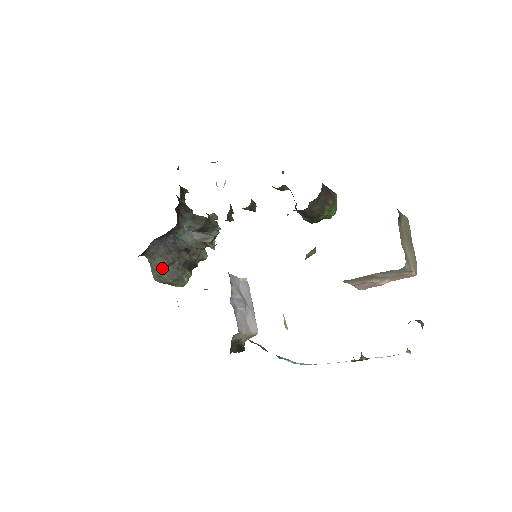
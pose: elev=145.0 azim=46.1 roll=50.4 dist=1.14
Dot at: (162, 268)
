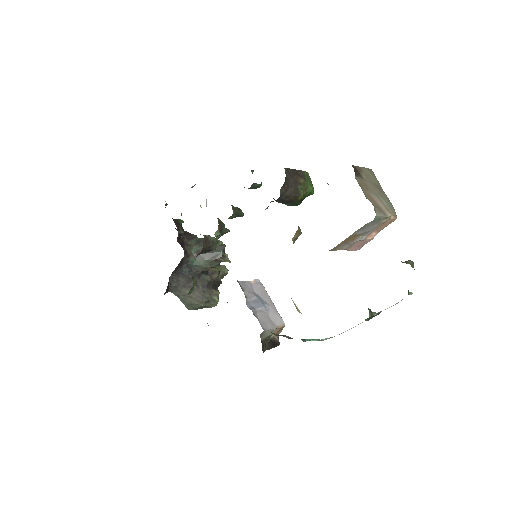
Dot at: (190, 296)
